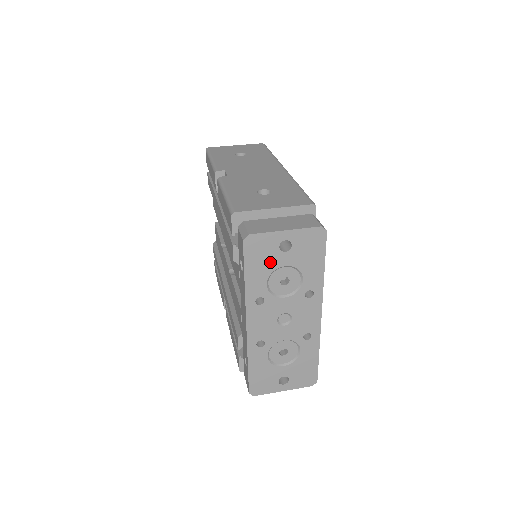
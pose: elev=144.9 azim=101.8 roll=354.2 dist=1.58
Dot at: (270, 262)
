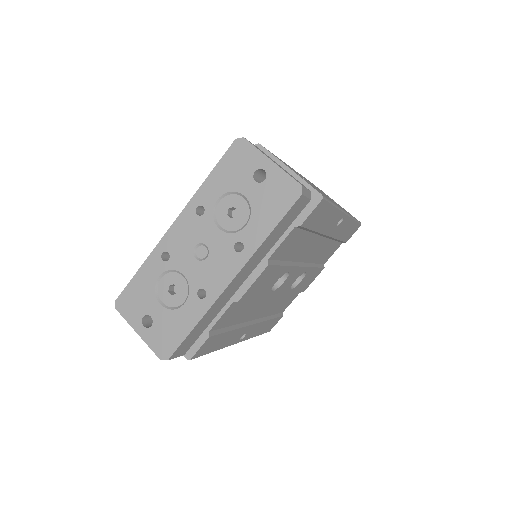
Dot at: (237, 180)
